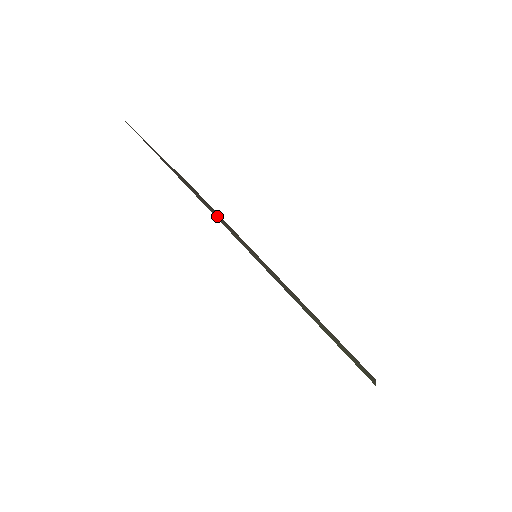
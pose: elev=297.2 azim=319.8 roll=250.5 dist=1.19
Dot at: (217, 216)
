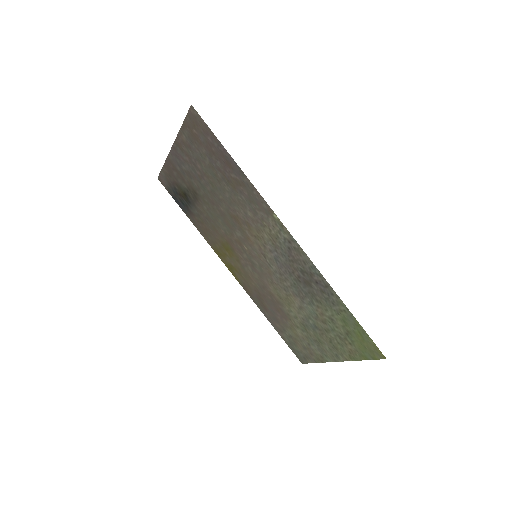
Dot at: (243, 217)
